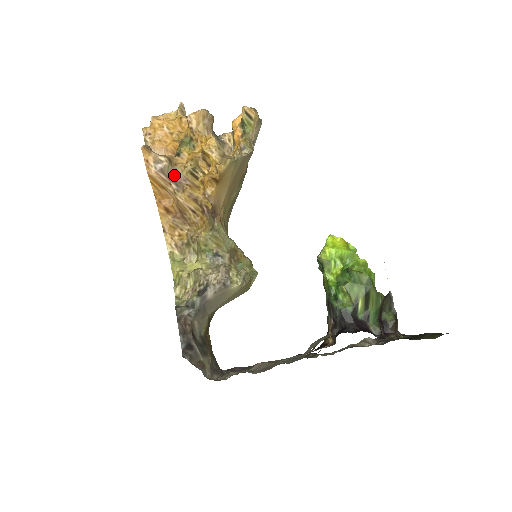
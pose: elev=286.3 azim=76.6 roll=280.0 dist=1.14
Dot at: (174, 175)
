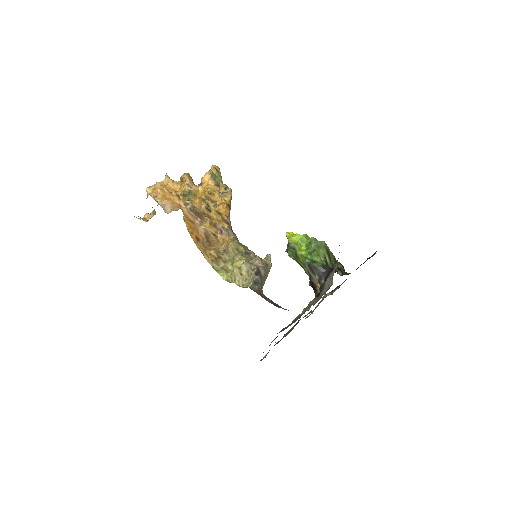
Dot at: (197, 212)
